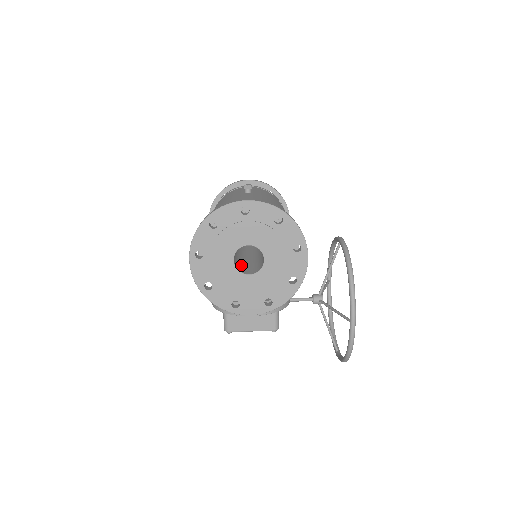
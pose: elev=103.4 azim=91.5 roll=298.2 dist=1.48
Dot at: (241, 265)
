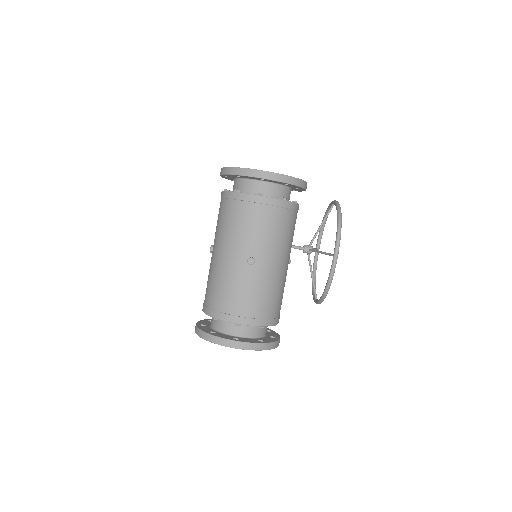
Dot at: occluded
